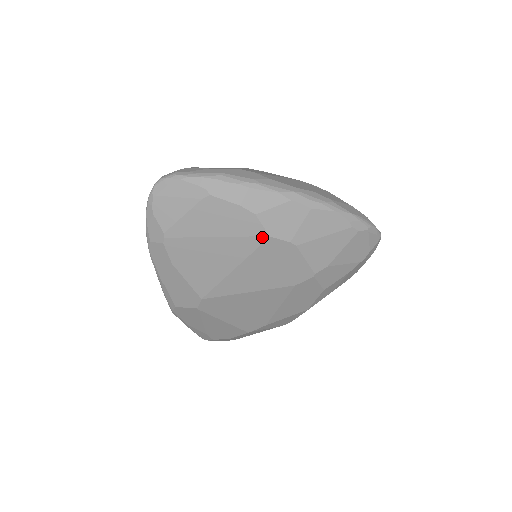
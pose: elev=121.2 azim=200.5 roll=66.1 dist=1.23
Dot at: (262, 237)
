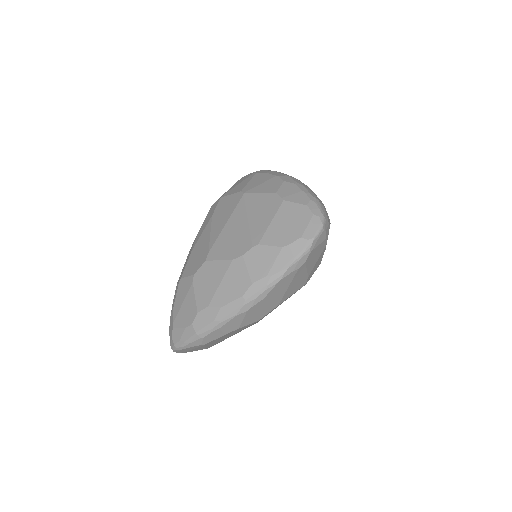
Dot at: (255, 322)
